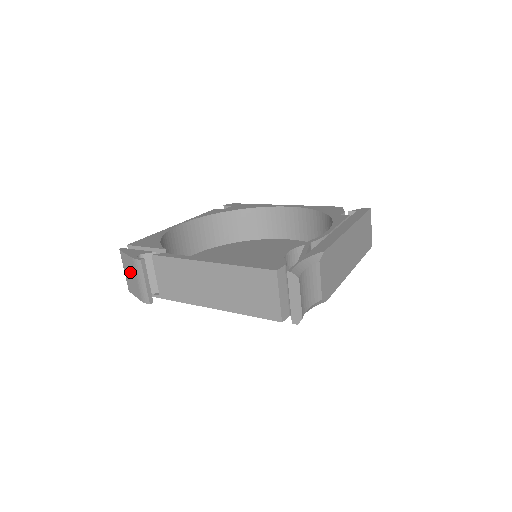
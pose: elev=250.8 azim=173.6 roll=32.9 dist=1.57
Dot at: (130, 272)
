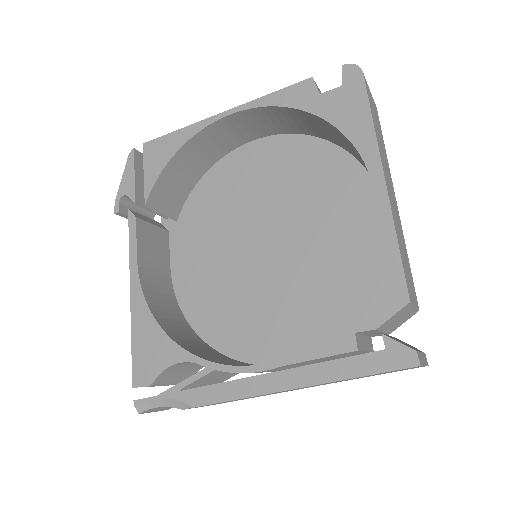
Dot at: occluded
